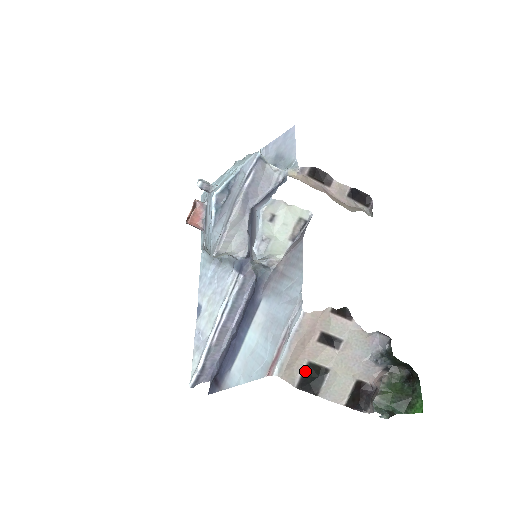
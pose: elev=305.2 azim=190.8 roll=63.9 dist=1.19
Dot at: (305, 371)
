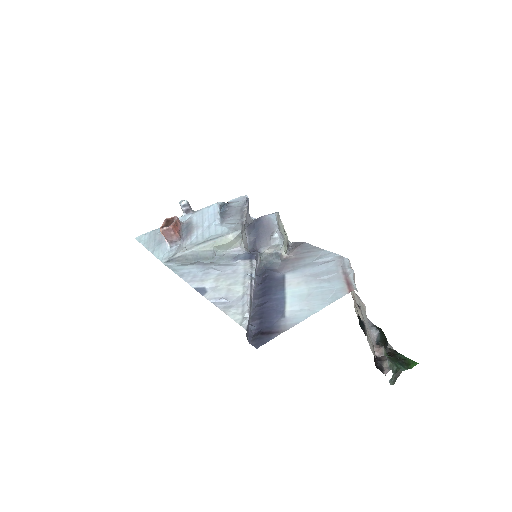
Dot at: occluded
